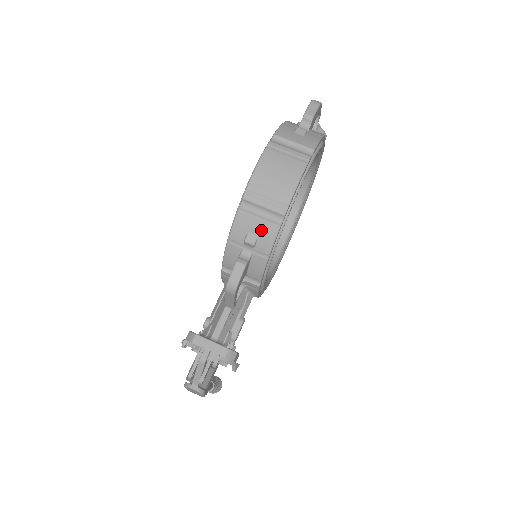
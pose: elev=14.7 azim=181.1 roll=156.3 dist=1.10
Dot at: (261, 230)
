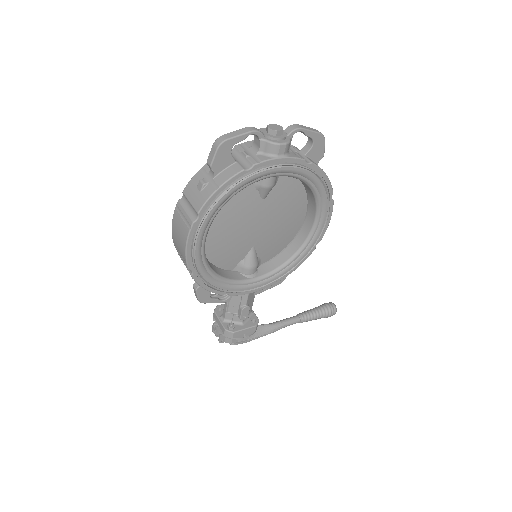
Dot at: occluded
